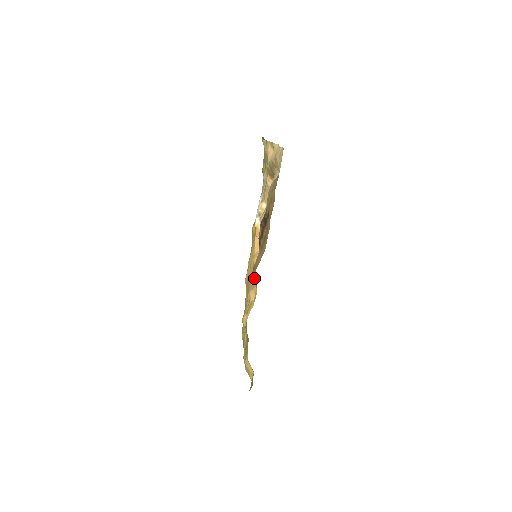
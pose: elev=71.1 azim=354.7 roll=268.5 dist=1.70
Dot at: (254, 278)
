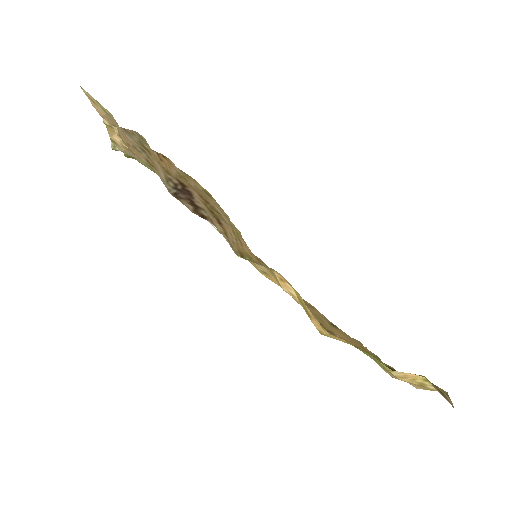
Dot at: occluded
